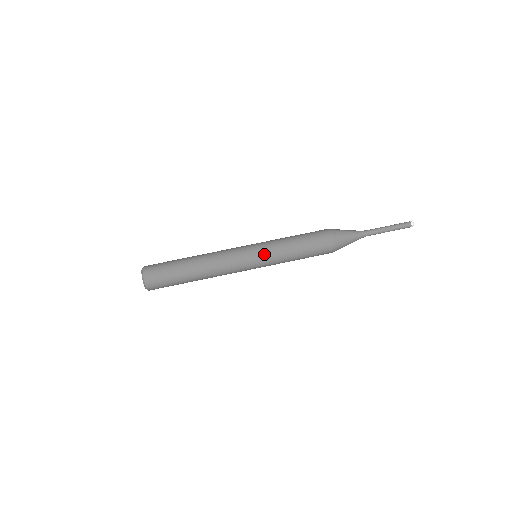
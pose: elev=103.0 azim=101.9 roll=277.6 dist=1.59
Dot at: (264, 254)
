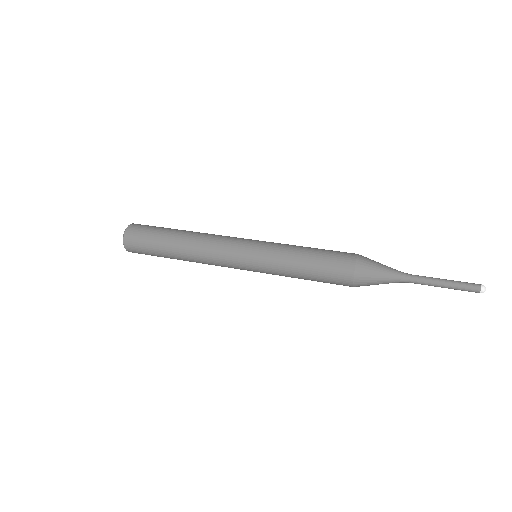
Dot at: (267, 242)
